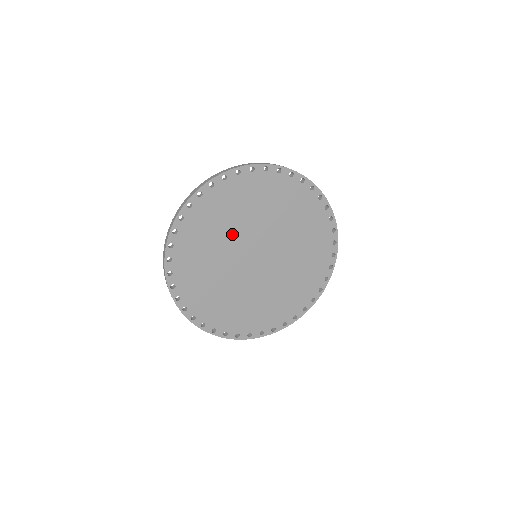
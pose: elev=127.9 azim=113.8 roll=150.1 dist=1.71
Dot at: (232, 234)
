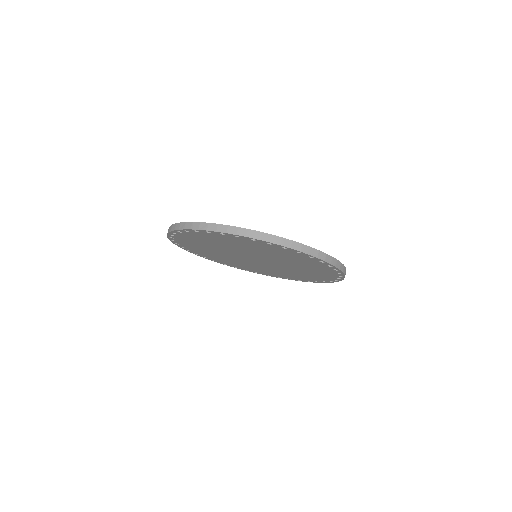
Dot at: (235, 248)
